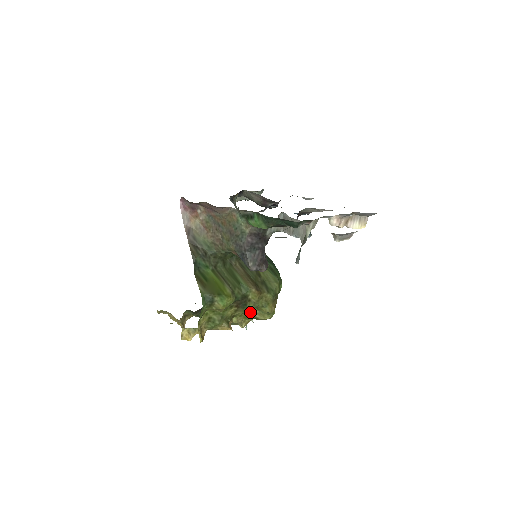
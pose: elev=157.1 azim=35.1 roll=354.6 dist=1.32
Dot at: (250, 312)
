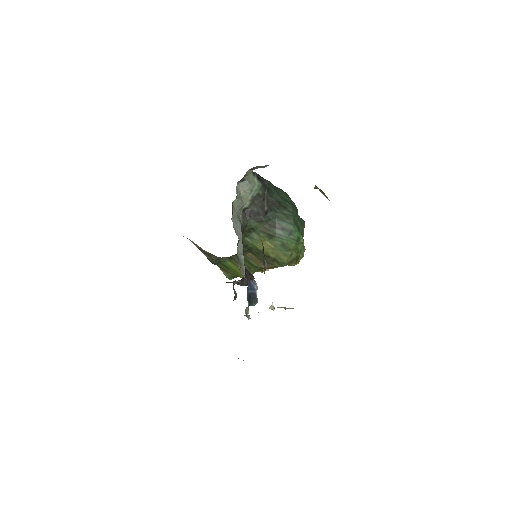
Dot at: occluded
